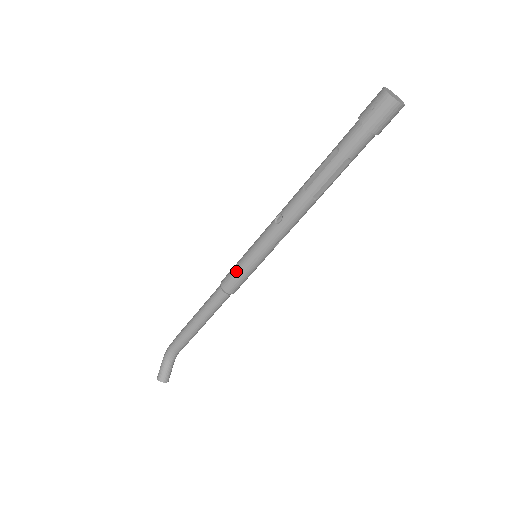
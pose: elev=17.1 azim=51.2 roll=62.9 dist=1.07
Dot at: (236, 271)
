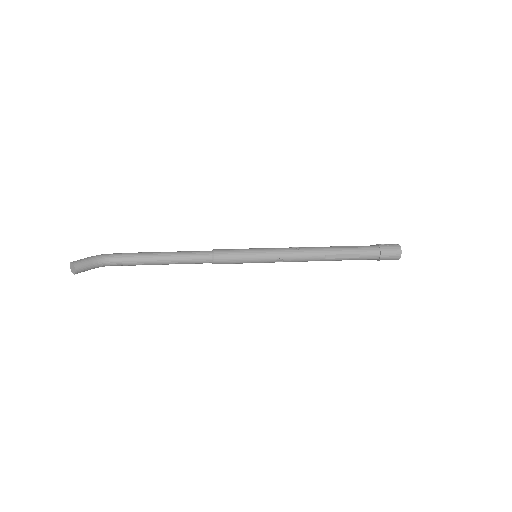
Dot at: (237, 250)
